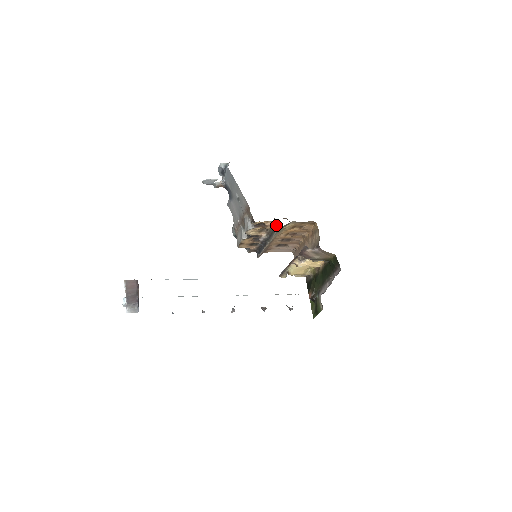
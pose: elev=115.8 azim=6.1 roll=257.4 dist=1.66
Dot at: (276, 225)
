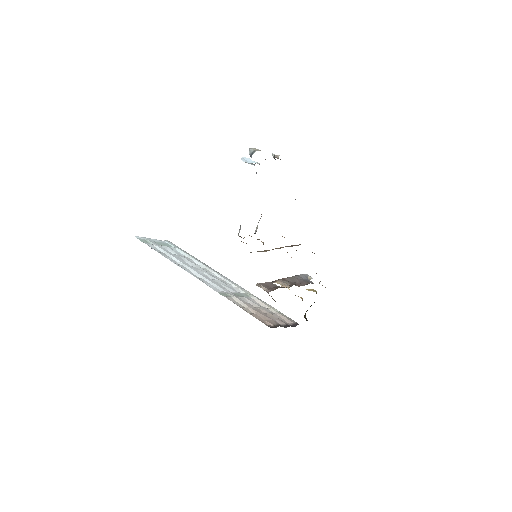
Dot at: occluded
